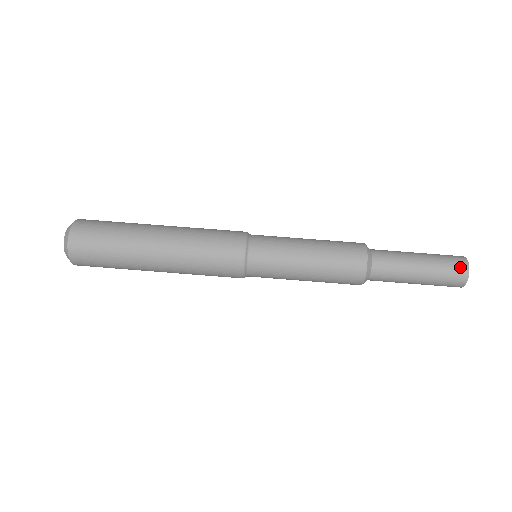
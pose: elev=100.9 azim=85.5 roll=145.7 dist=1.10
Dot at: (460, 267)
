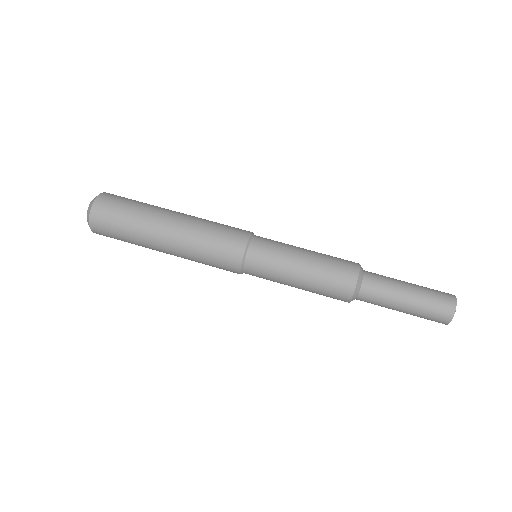
Dot at: (444, 314)
